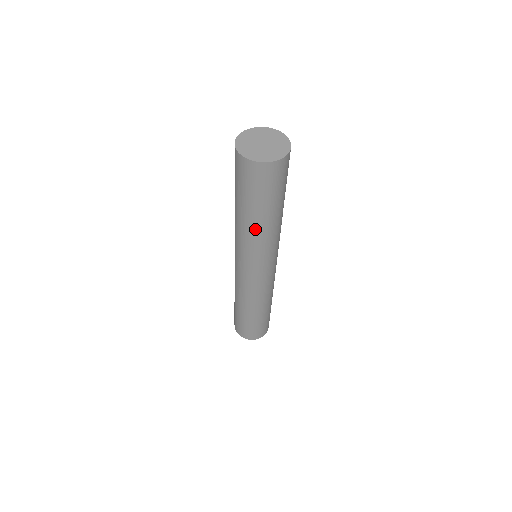
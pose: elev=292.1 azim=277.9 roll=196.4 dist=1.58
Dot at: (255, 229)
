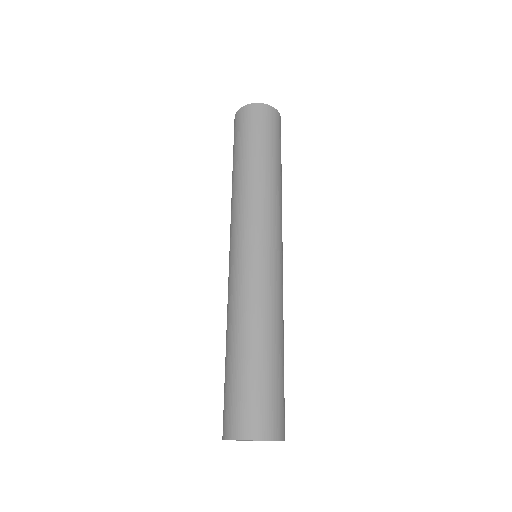
Dot at: occluded
